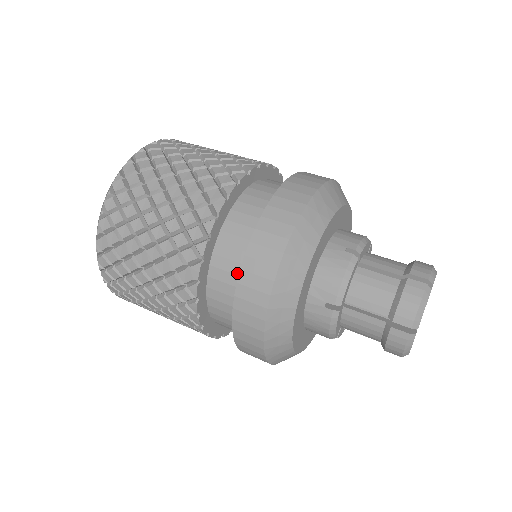
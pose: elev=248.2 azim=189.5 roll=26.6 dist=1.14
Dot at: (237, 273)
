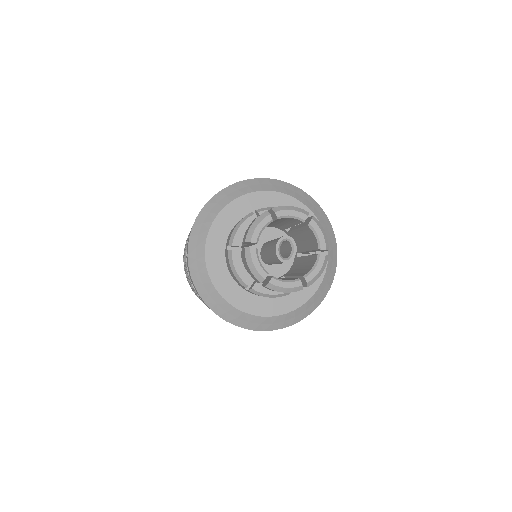
Dot at: occluded
